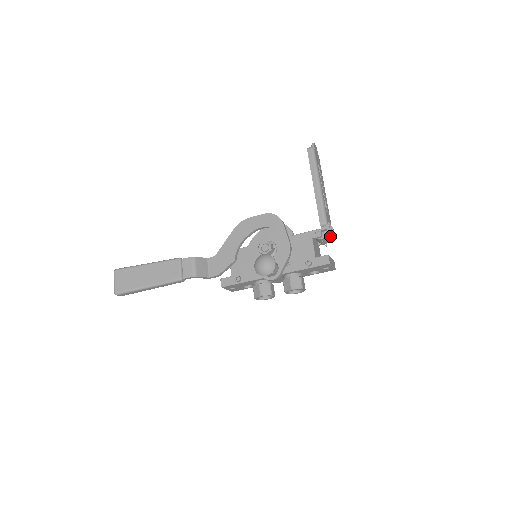
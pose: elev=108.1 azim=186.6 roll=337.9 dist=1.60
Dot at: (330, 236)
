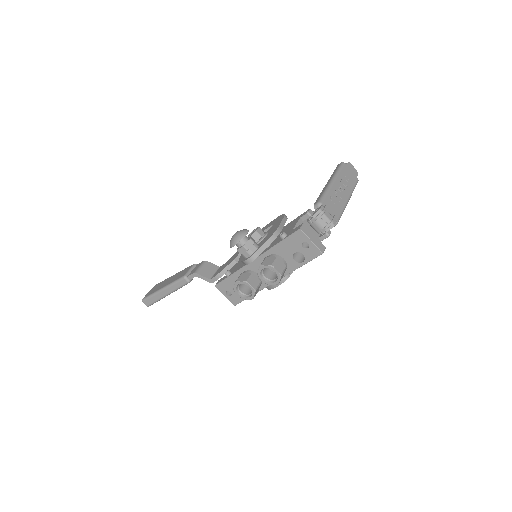
Dot at: (325, 219)
